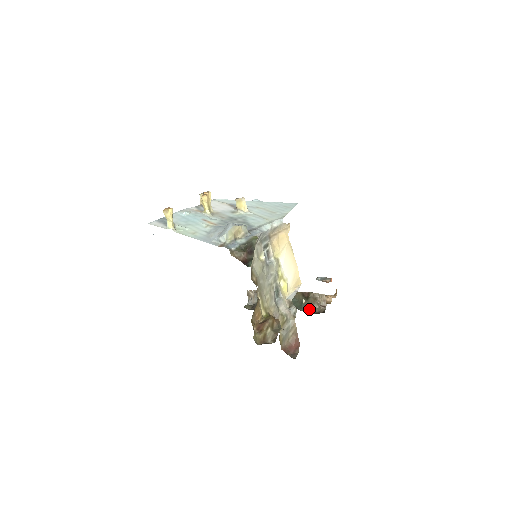
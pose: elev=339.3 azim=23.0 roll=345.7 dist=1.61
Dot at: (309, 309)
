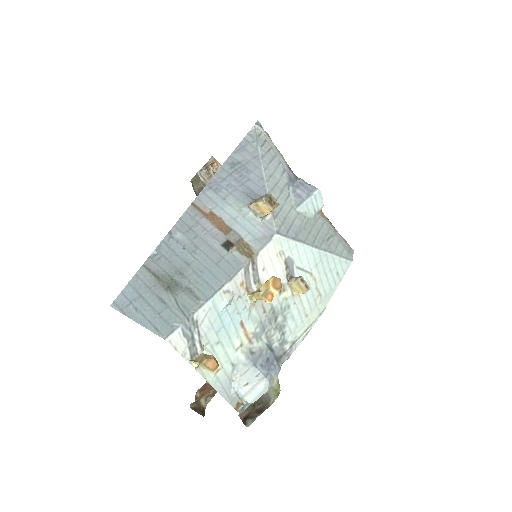
Dot at: occluded
